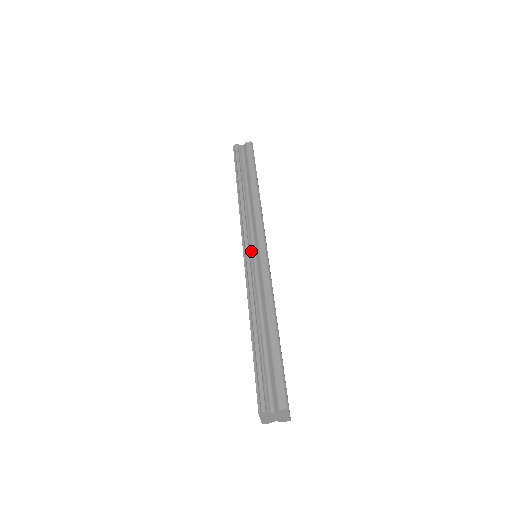
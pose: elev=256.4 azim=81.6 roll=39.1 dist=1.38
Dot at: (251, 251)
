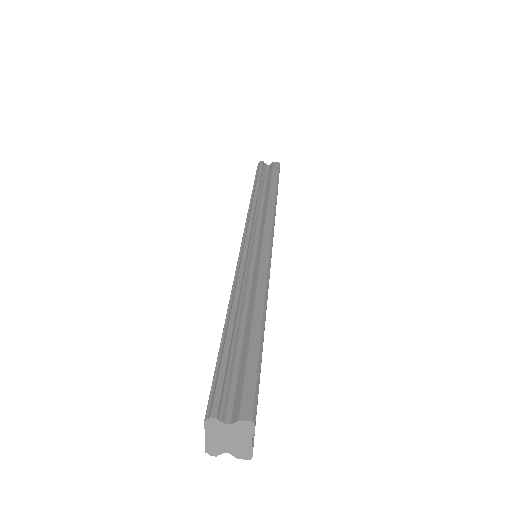
Dot at: (252, 243)
